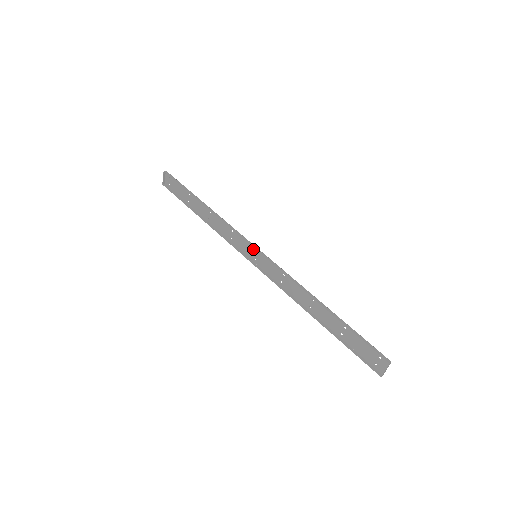
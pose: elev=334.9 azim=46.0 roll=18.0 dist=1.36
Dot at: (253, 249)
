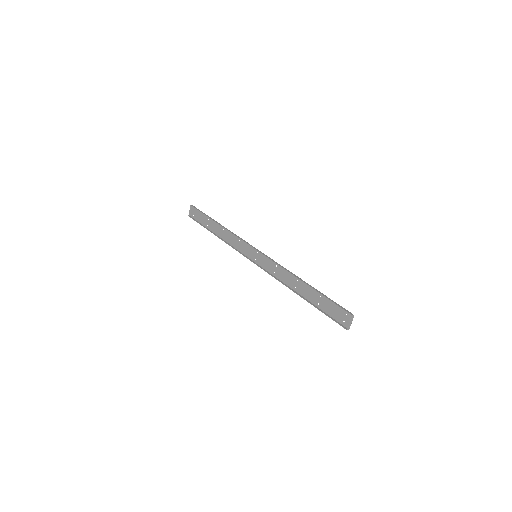
Dot at: (254, 251)
